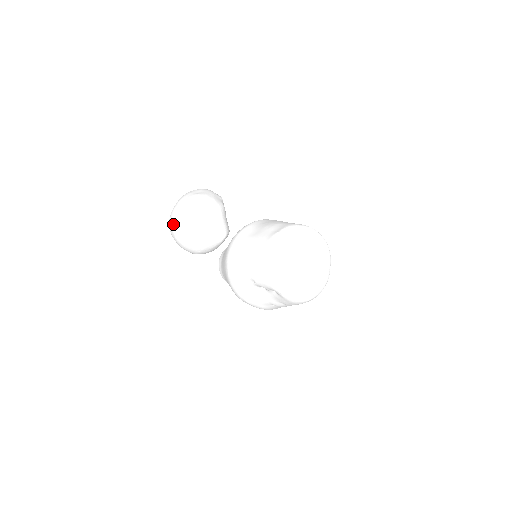
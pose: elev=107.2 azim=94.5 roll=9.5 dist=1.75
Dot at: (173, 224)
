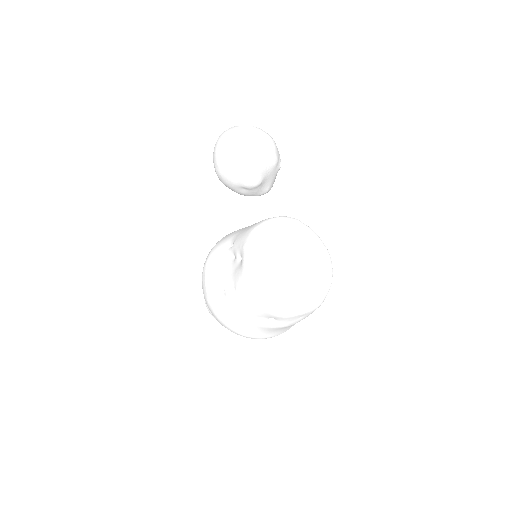
Dot at: occluded
